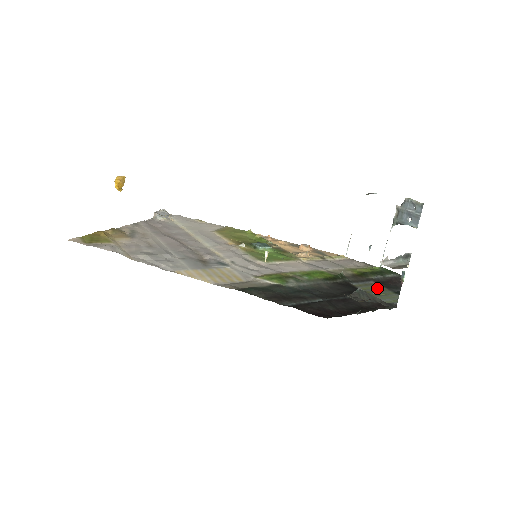
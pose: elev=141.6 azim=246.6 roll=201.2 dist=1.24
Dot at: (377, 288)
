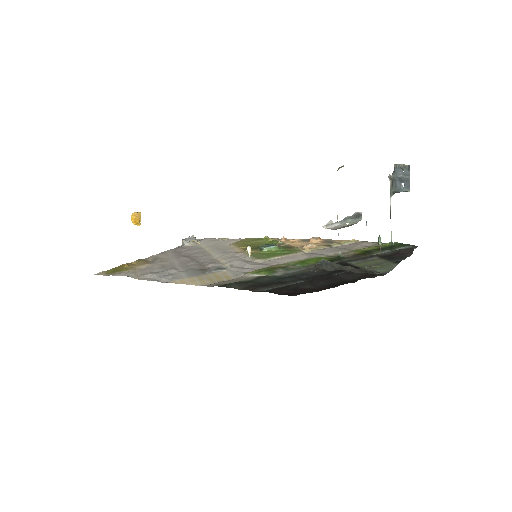
Dot at: (377, 262)
